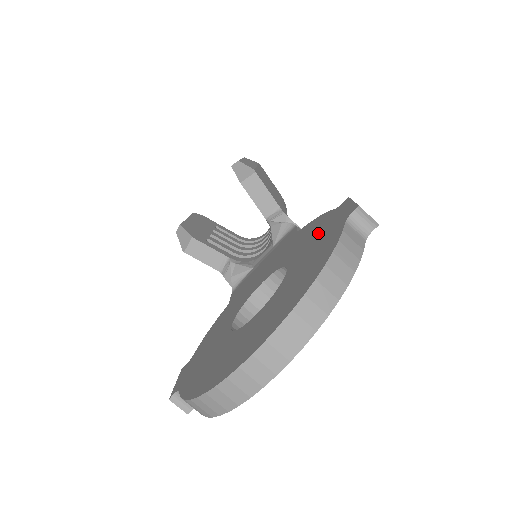
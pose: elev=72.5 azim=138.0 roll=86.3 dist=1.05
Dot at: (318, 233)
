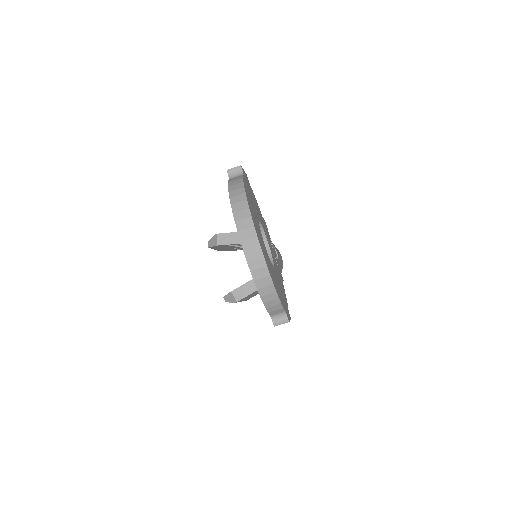
Dot at: occluded
